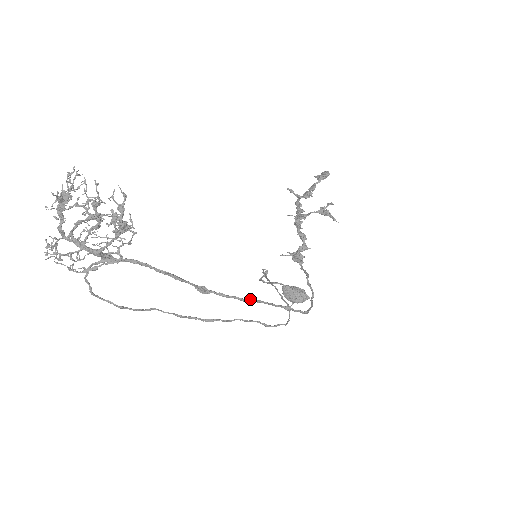
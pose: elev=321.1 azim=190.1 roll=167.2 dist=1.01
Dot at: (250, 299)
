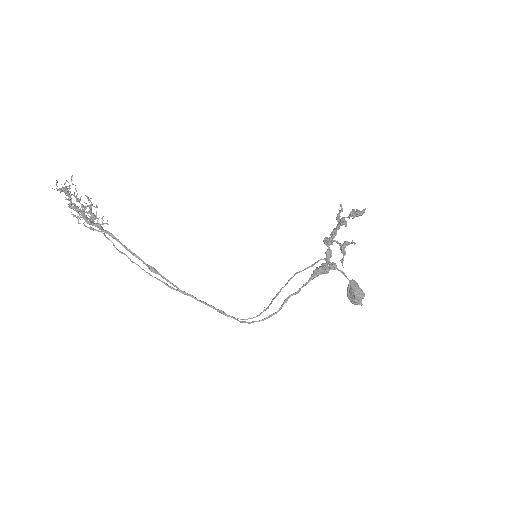
Dot at: (185, 292)
